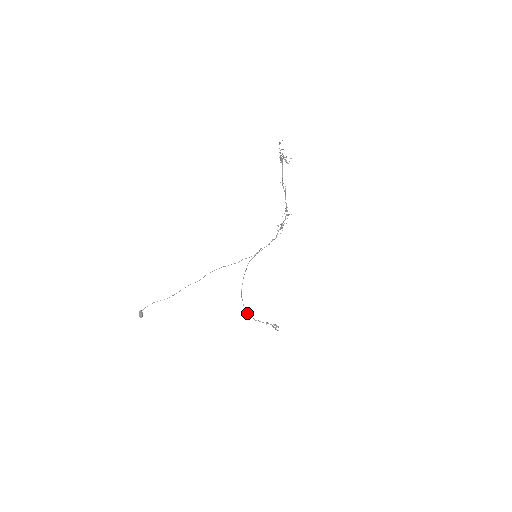
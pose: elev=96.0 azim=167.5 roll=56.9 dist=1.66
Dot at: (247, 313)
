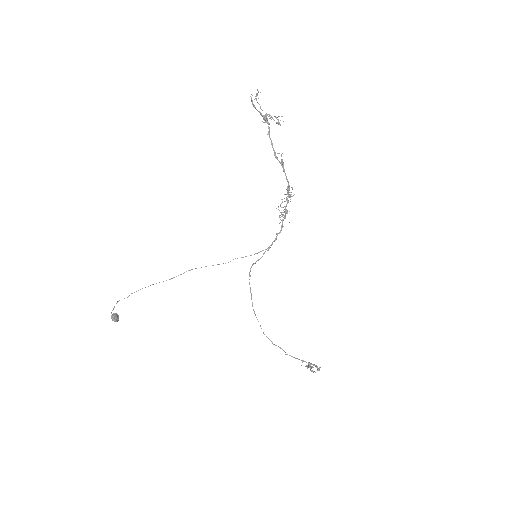
Dot at: (271, 341)
